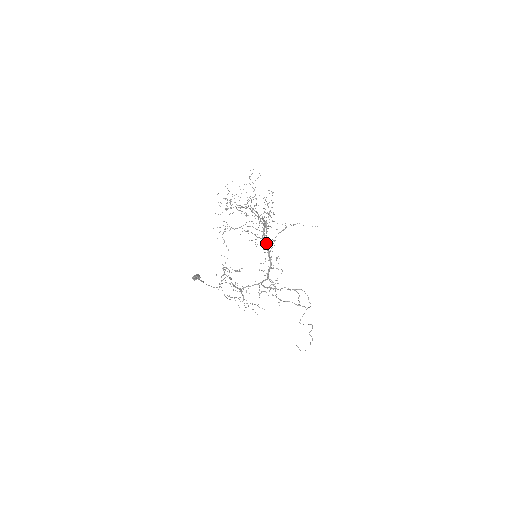
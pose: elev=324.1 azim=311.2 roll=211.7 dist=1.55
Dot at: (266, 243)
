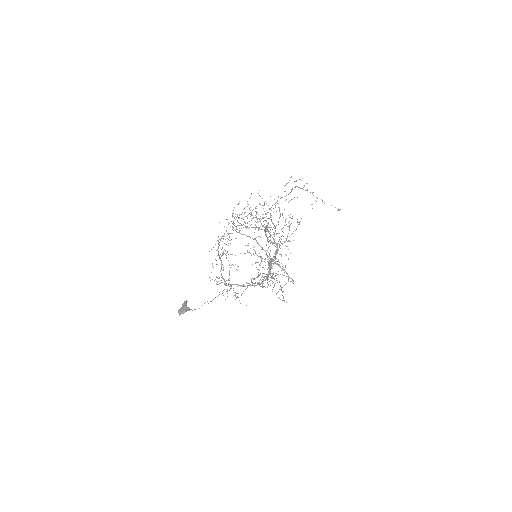
Dot at: occluded
